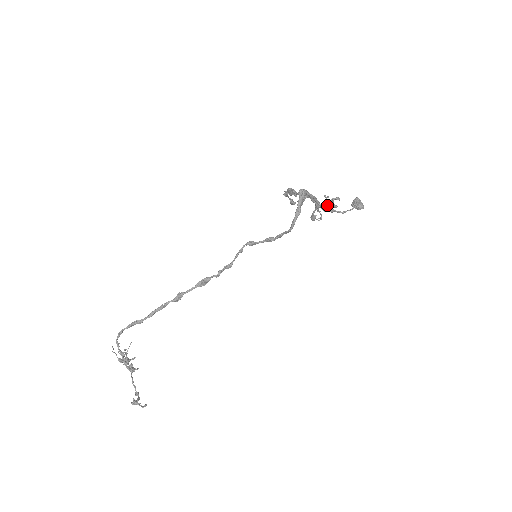
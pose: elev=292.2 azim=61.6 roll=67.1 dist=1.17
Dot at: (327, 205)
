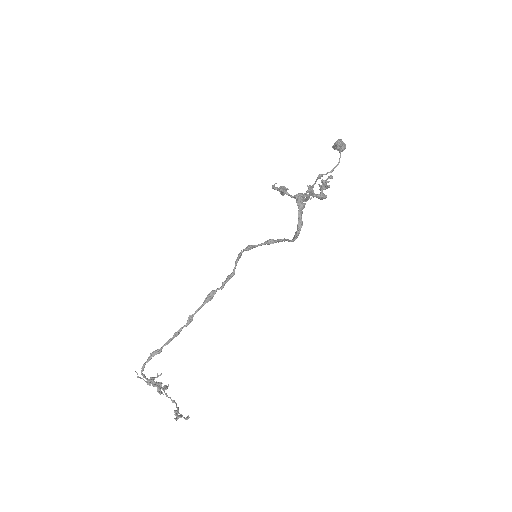
Dot at: (323, 193)
